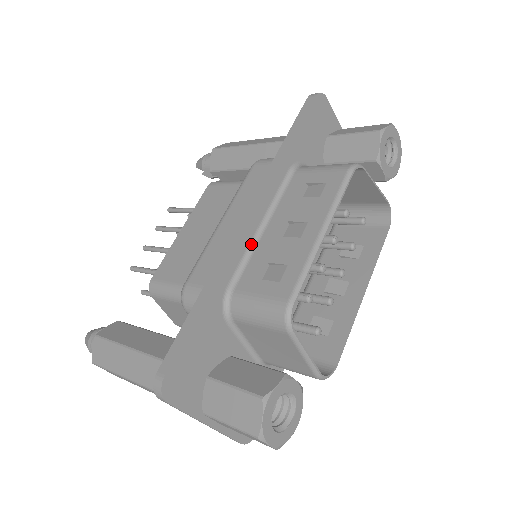
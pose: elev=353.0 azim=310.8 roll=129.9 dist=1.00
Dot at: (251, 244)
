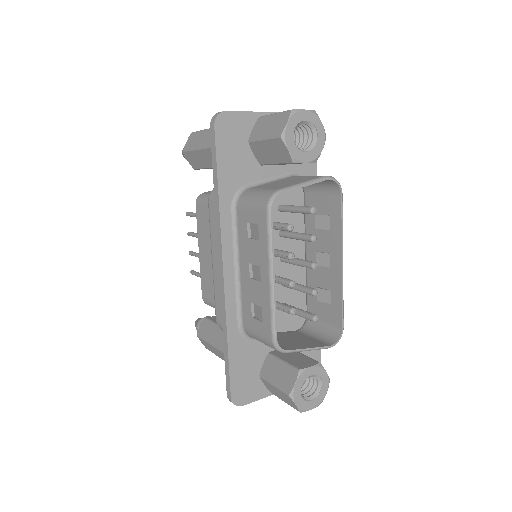
Dot at: (236, 286)
